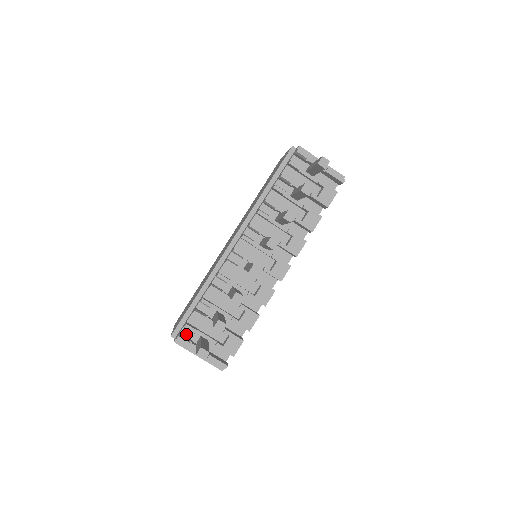
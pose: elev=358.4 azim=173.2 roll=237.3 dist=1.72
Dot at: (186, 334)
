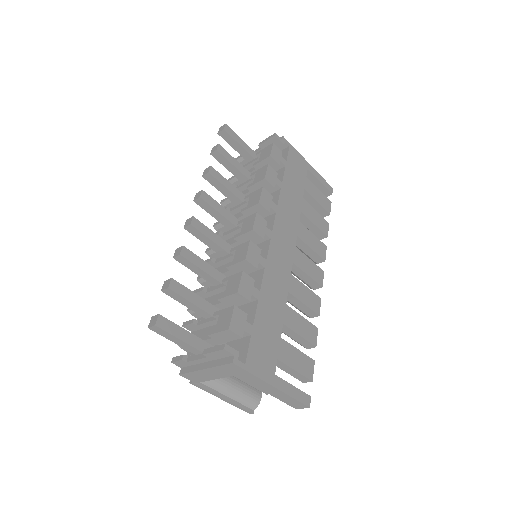
Dot at: occluded
